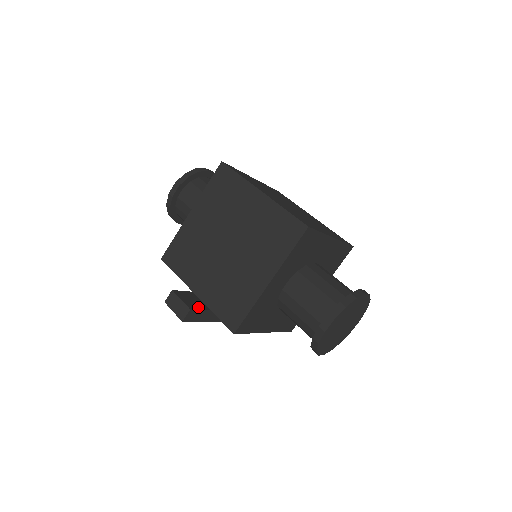
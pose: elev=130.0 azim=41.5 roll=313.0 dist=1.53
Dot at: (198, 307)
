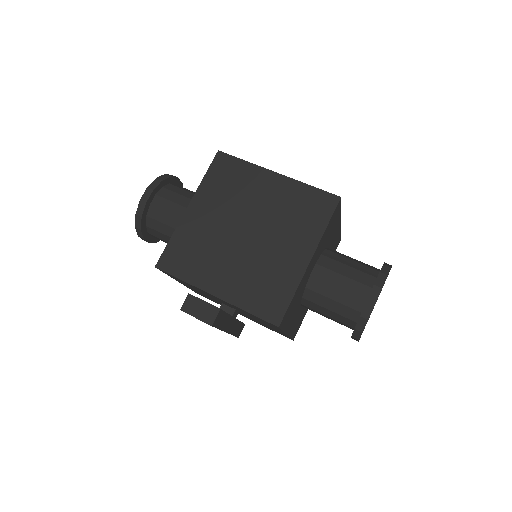
Dot at: occluded
